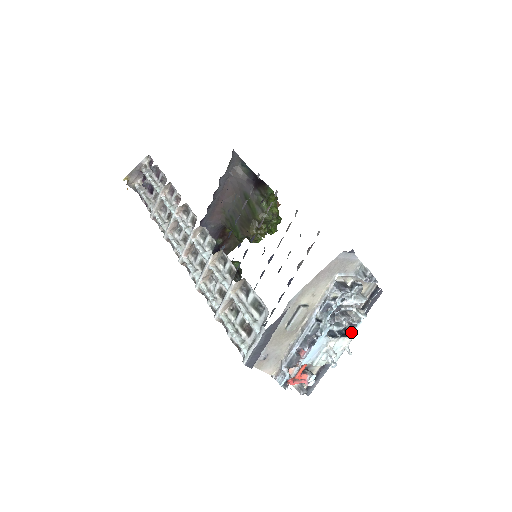
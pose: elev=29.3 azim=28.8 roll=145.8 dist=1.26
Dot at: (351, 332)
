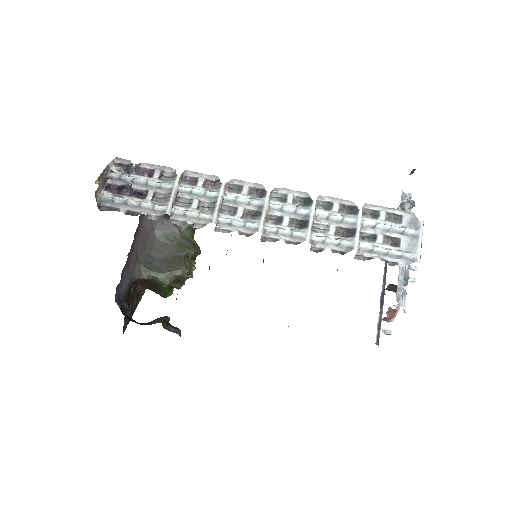
Dot at: occluded
